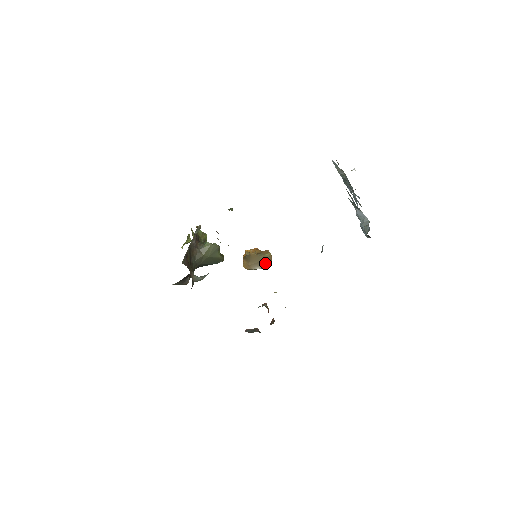
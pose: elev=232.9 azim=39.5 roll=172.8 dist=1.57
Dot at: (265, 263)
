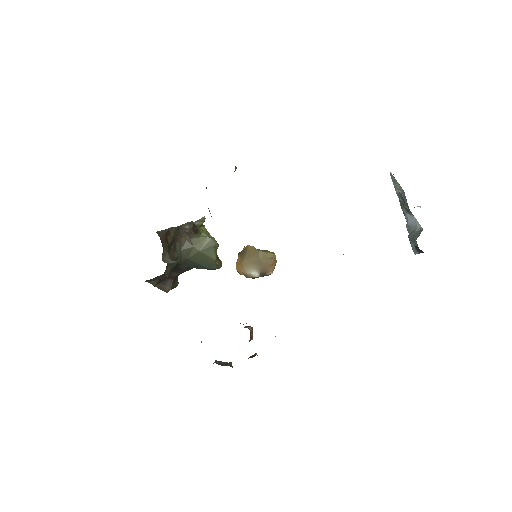
Dot at: (264, 266)
